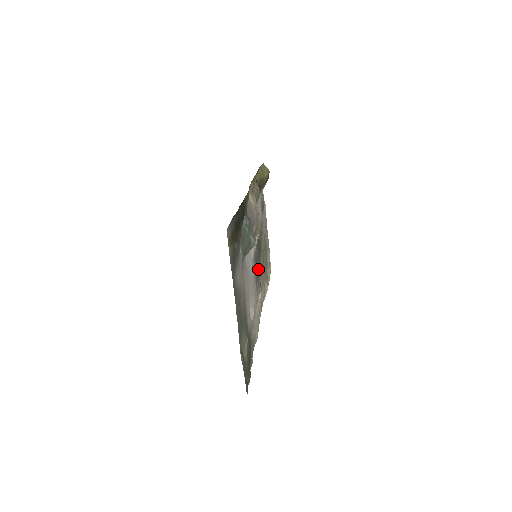
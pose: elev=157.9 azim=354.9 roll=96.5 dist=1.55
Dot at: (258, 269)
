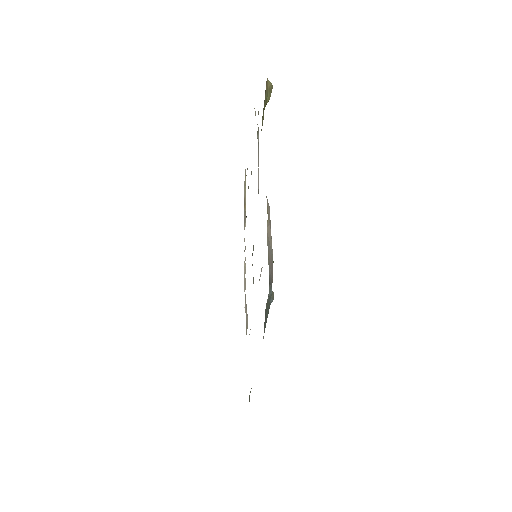
Dot at: (252, 254)
